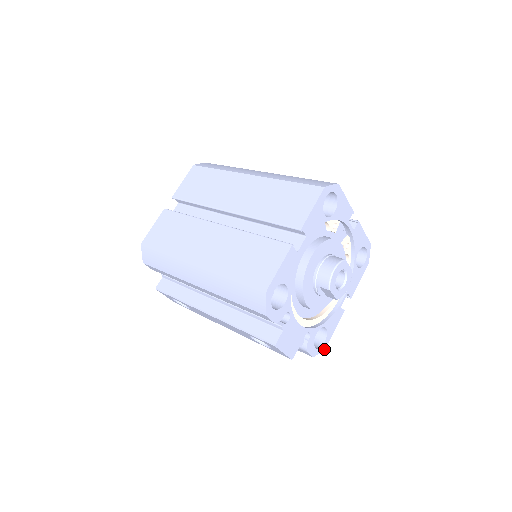
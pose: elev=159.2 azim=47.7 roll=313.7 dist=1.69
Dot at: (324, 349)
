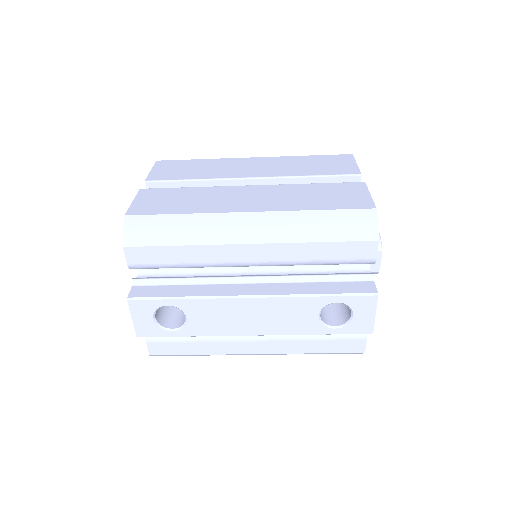
Dot at: occluded
